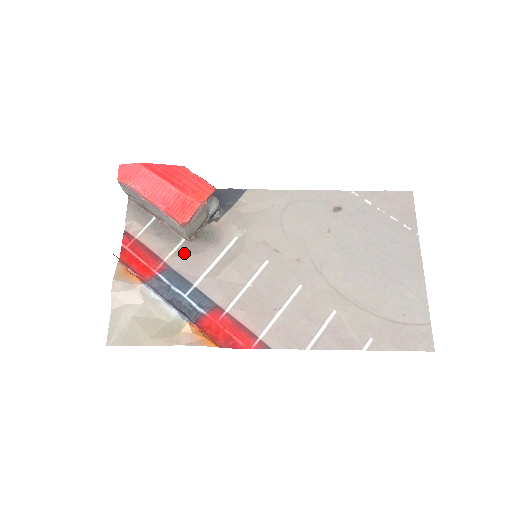
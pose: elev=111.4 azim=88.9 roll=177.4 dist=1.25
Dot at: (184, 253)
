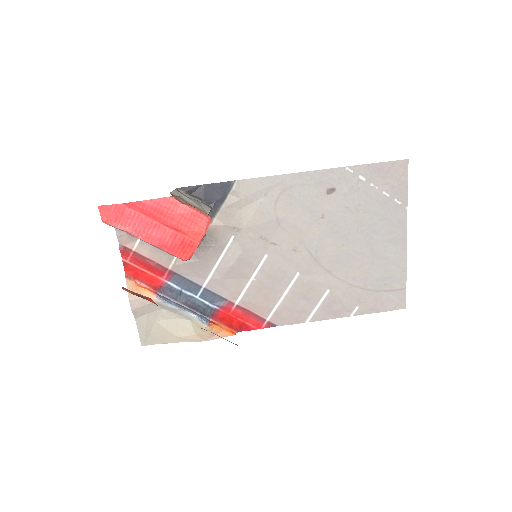
Dot at: occluded
